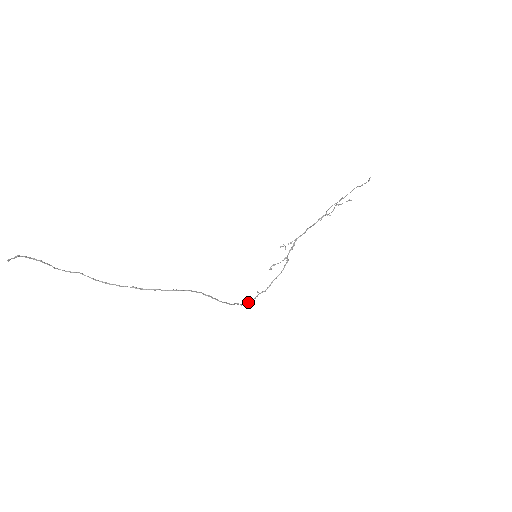
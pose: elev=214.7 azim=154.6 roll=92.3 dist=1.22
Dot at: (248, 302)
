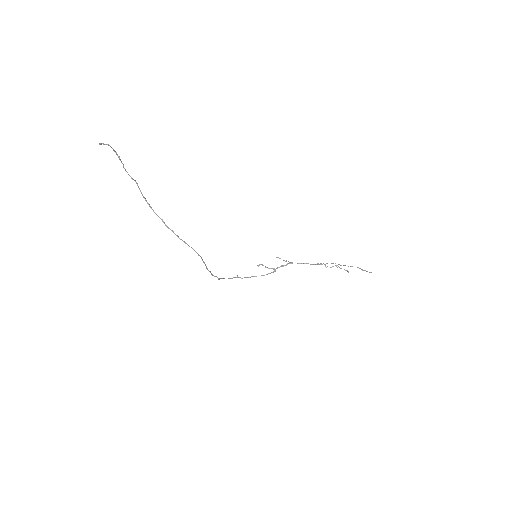
Dot at: occluded
